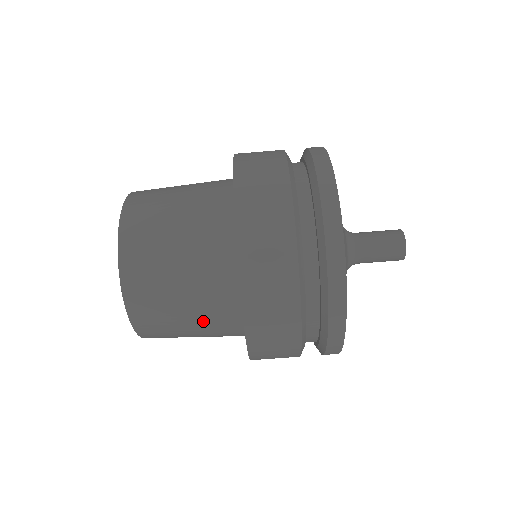
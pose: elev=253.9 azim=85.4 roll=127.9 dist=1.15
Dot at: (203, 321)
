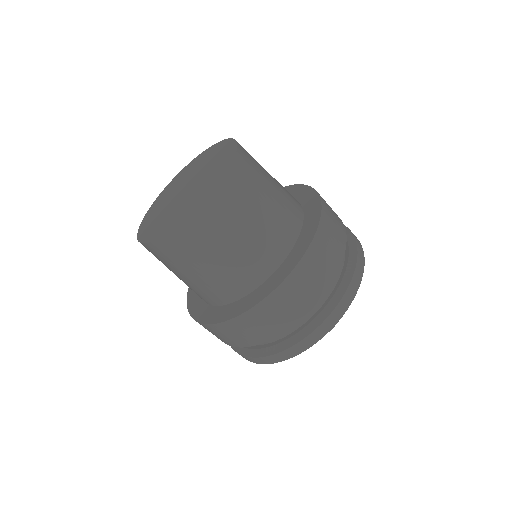
Dot at: (248, 250)
